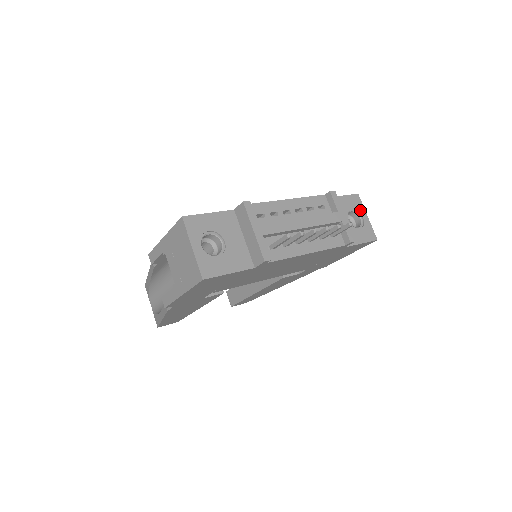
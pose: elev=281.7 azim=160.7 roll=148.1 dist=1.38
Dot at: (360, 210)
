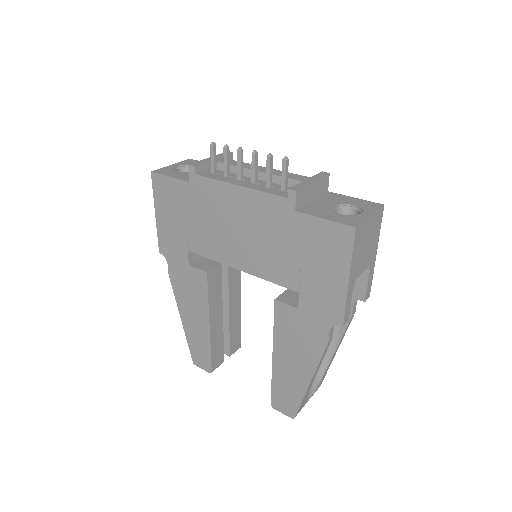
Dot at: (366, 210)
